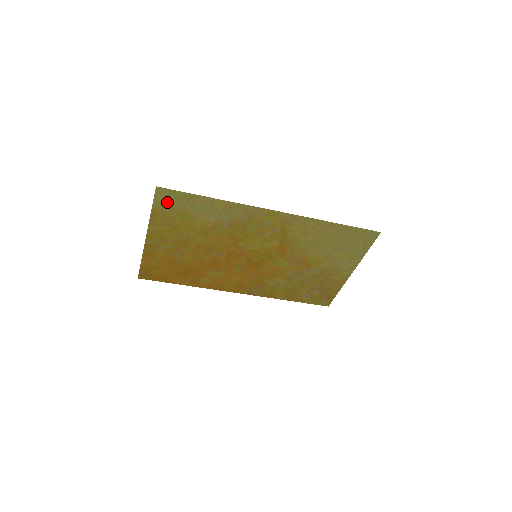
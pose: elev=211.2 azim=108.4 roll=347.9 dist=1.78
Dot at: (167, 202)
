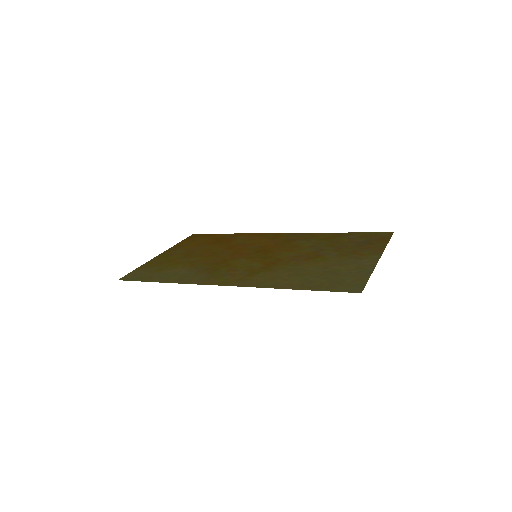
Dot at: (139, 273)
